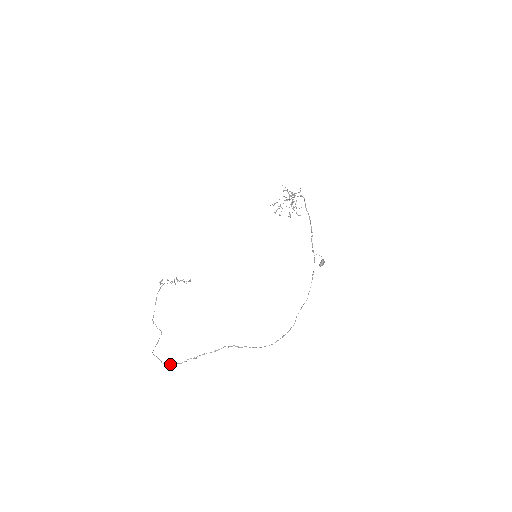
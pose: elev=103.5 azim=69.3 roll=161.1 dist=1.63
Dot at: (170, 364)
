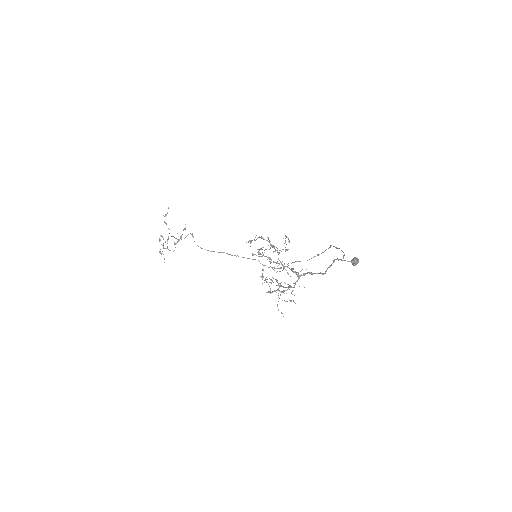
Dot at: occluded
